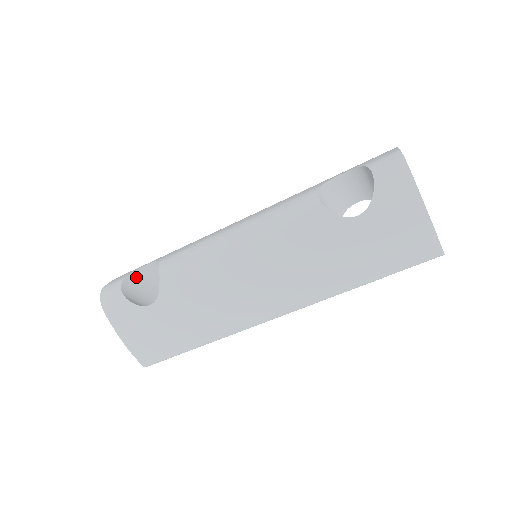
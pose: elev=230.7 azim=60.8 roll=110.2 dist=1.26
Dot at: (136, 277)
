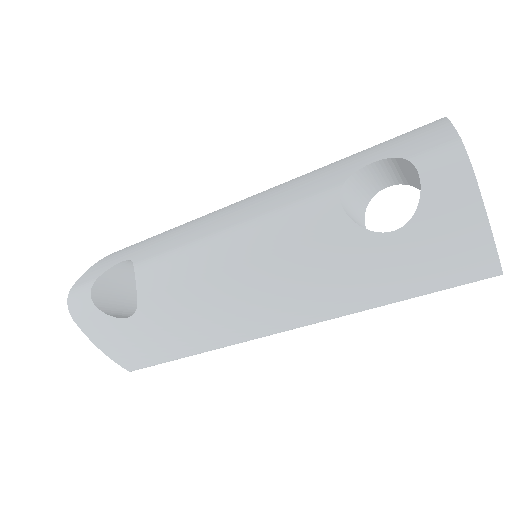
Dot at: (109, 276)
